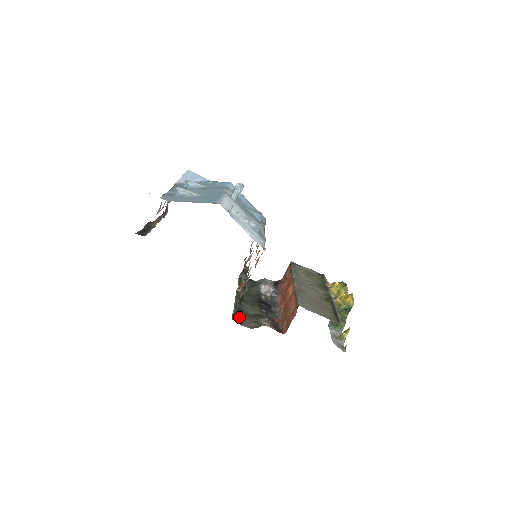
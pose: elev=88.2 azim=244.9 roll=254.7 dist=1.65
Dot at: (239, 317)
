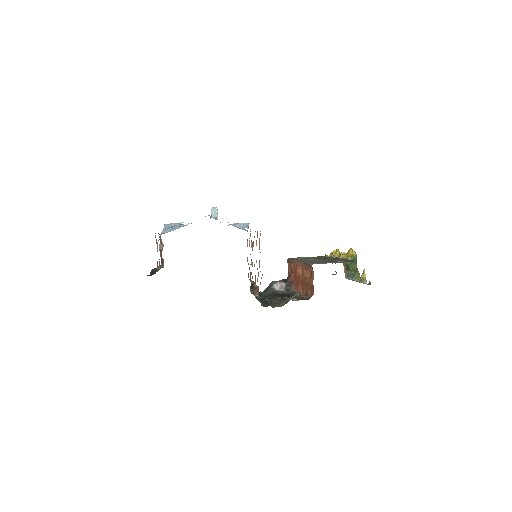
Dot at: (268, 304)
